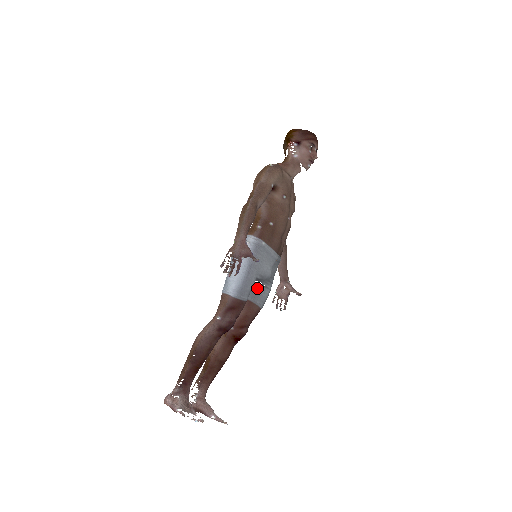
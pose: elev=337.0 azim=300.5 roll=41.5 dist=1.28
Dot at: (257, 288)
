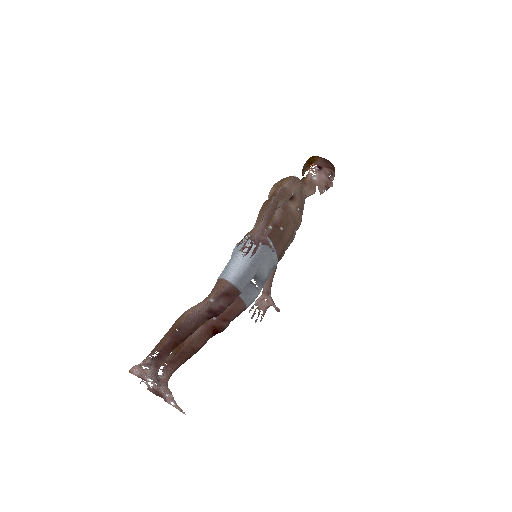
Dot at: (250, 286)
